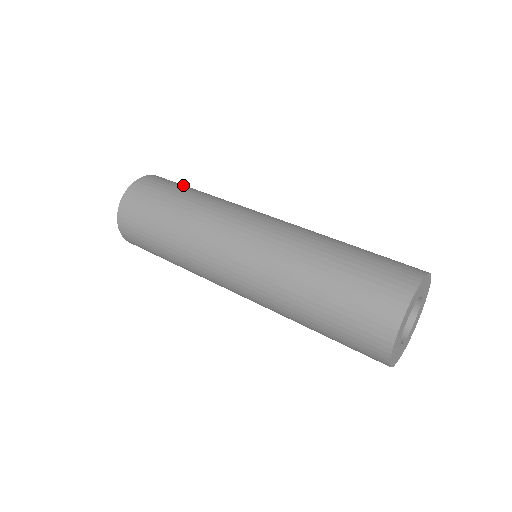
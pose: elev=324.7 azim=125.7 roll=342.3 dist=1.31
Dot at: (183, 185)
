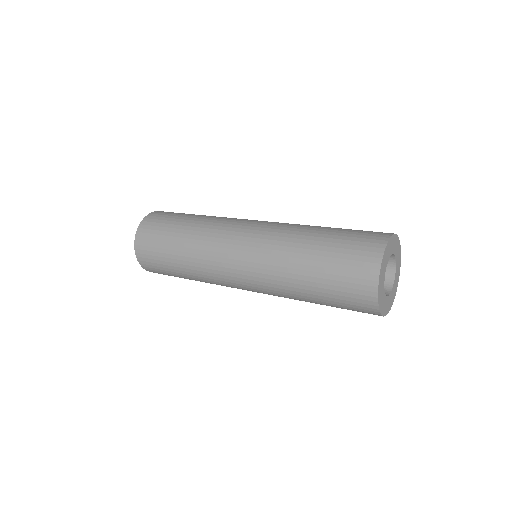
Dot at: occluded
